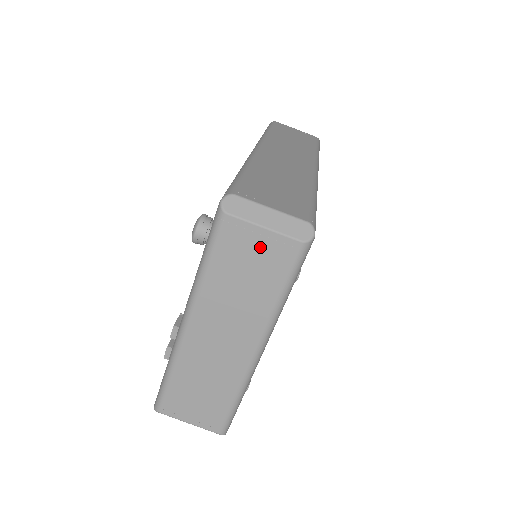
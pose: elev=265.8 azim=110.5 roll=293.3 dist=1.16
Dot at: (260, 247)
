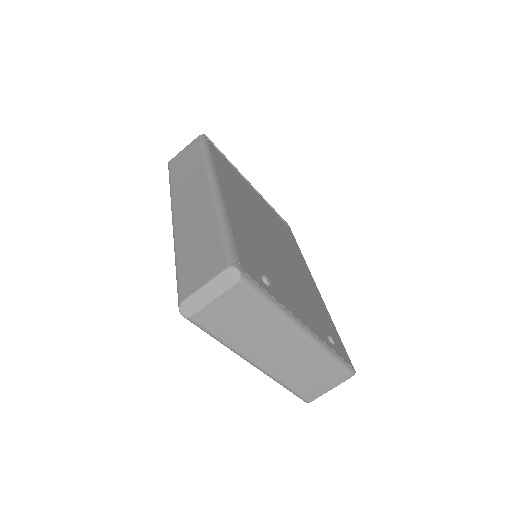
Dot at: (226, 307)
